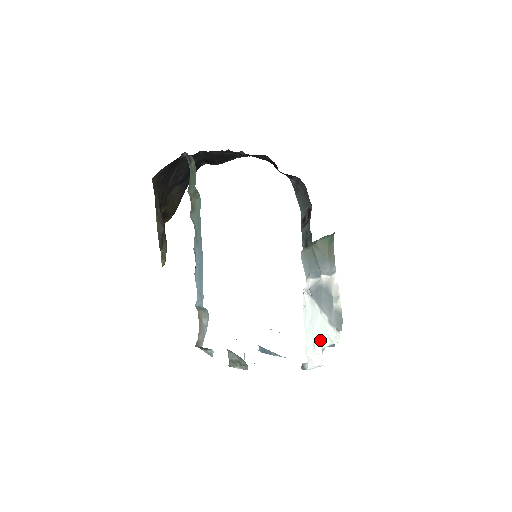
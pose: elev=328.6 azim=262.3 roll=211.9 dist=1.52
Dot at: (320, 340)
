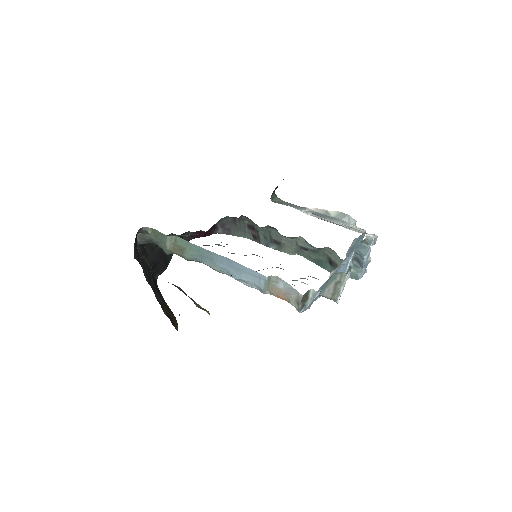
Dot at: occluded
